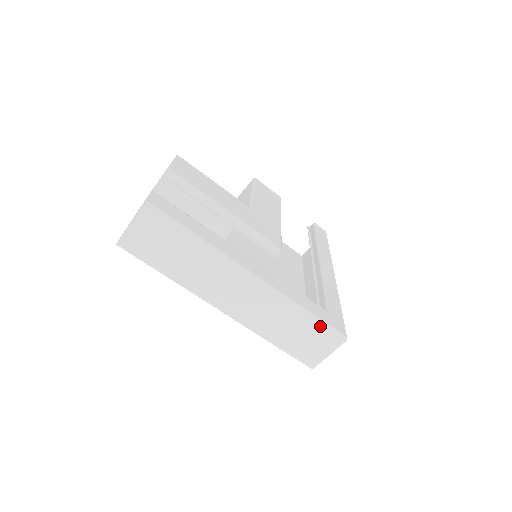
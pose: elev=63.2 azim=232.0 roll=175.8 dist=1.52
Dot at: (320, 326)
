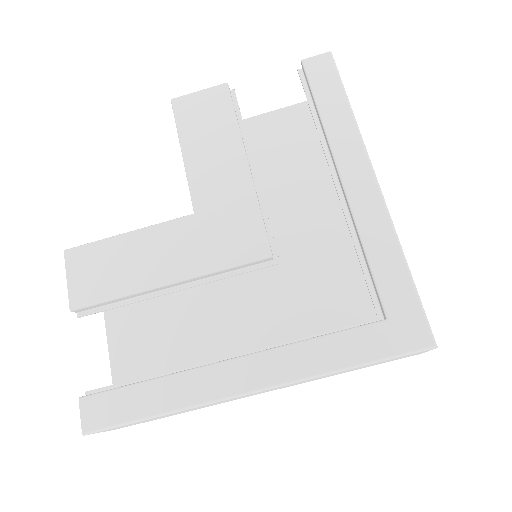
Dot at: occluded
